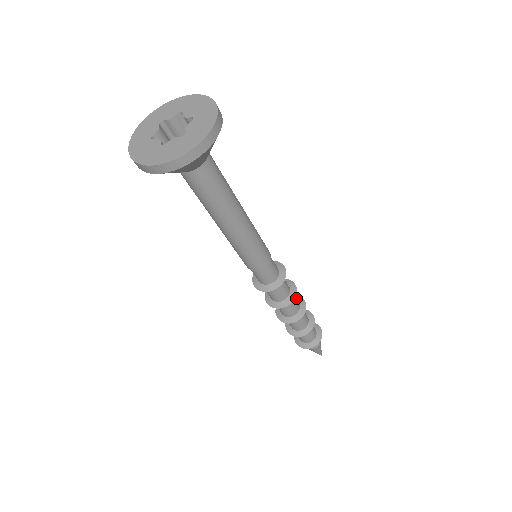
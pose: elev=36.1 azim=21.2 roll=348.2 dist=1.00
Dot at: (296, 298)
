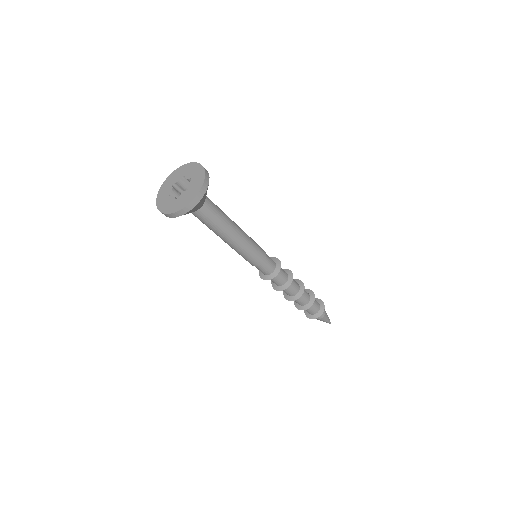
Dot at: (301, 287)
